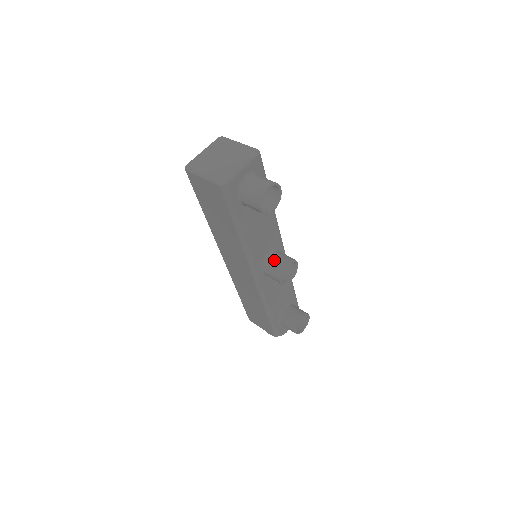
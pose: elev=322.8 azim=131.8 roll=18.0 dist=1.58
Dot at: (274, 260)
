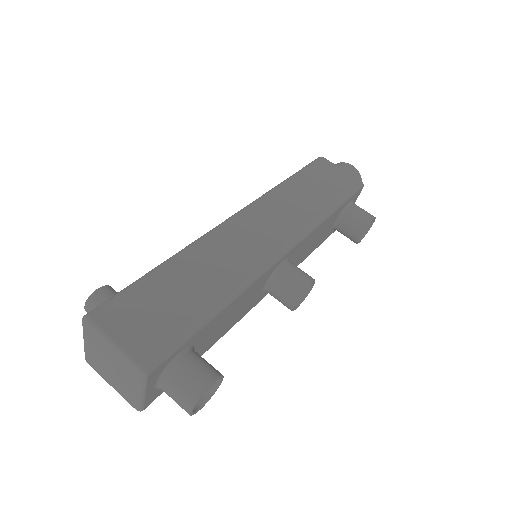
Dot at: (275, 296)
